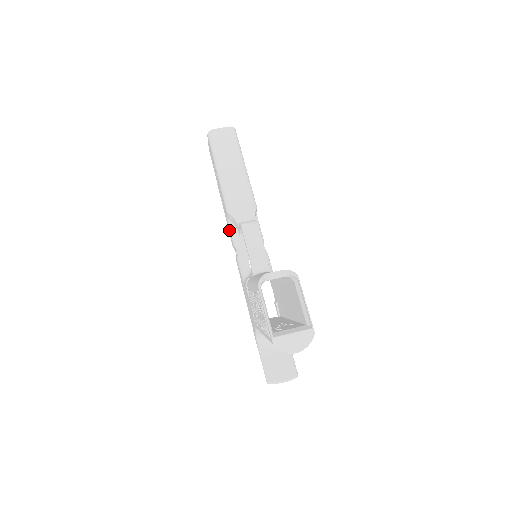
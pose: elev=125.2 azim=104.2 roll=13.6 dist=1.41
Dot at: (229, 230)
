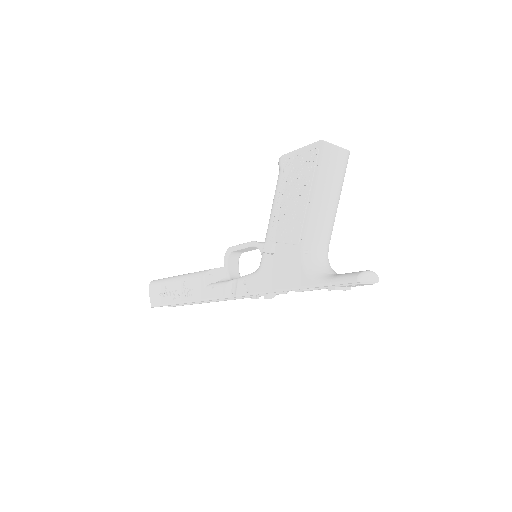
Dot at: (213, 290)
